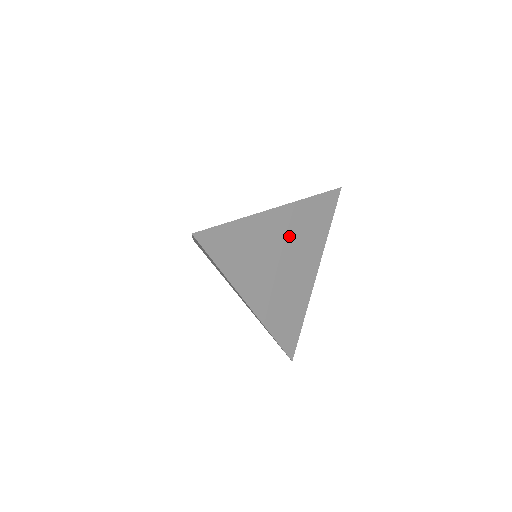
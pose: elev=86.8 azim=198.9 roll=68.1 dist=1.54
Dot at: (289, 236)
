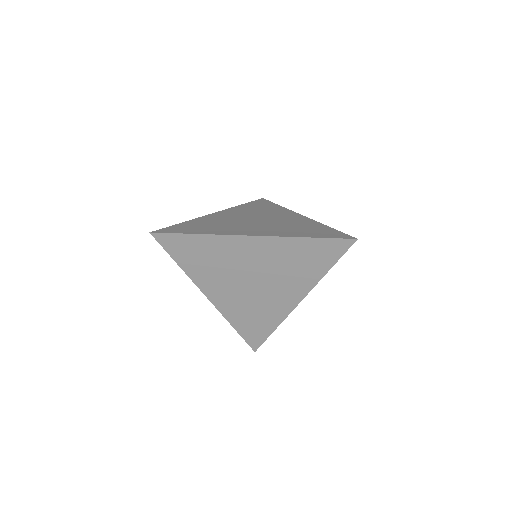
Dot at: (266, 262)
